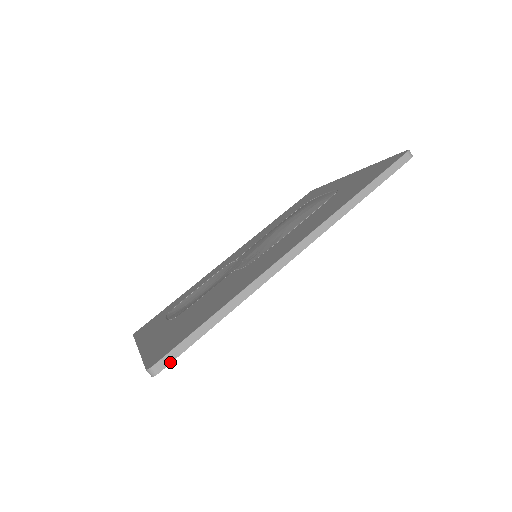
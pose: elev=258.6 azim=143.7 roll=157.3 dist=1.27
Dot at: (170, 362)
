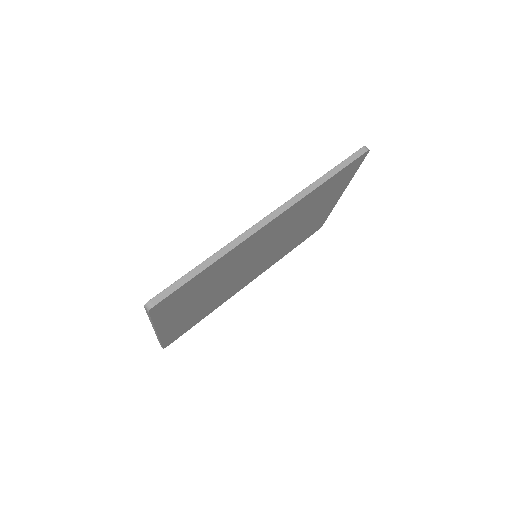
Dot at: (163, 299)
